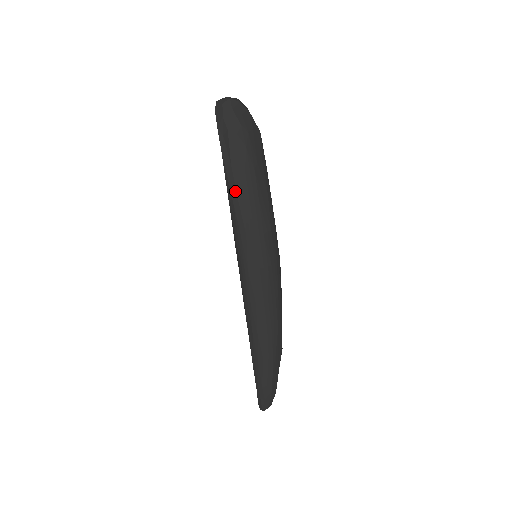
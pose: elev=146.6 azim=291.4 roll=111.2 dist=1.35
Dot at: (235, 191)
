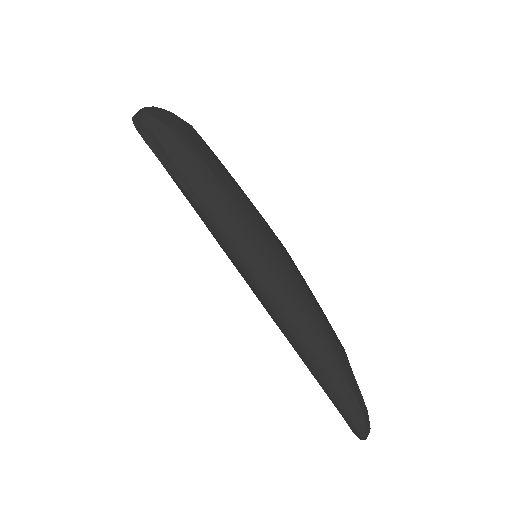
Dot at: (195, 194)
